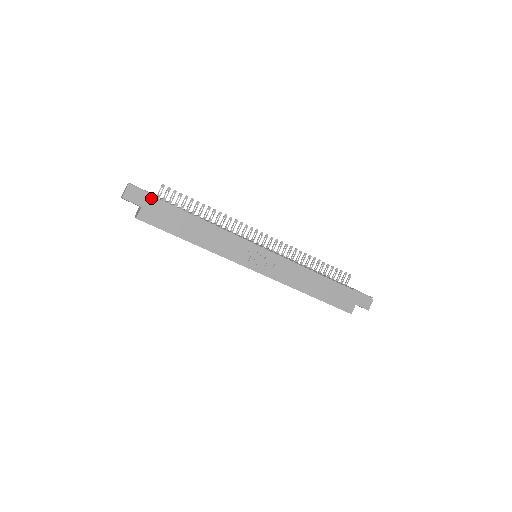
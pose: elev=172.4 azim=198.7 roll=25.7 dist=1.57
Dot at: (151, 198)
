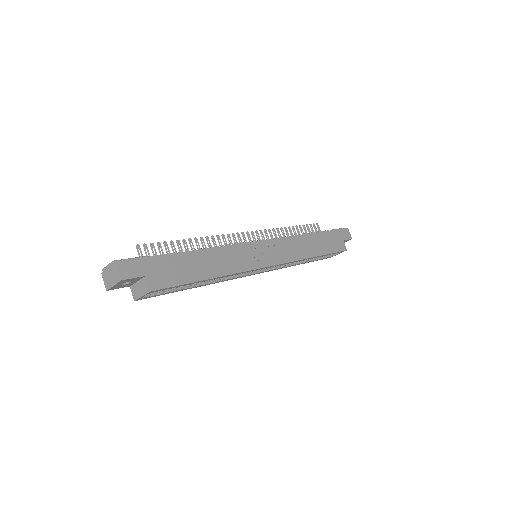
Dot at: (147, 260)
